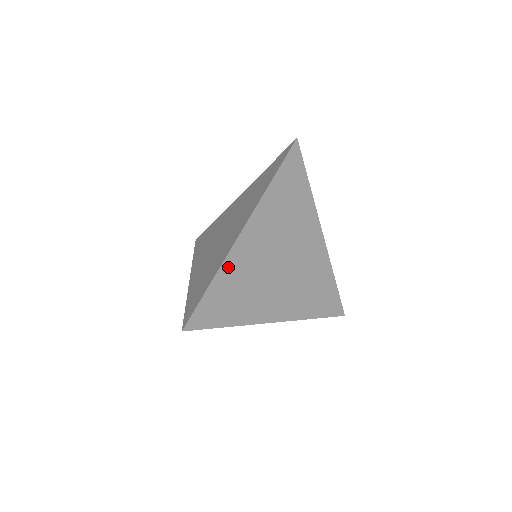
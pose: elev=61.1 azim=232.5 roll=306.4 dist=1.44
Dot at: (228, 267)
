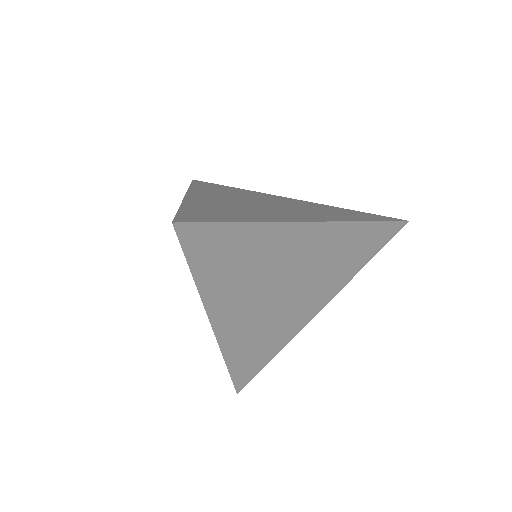
Dot at: (193, 204)
